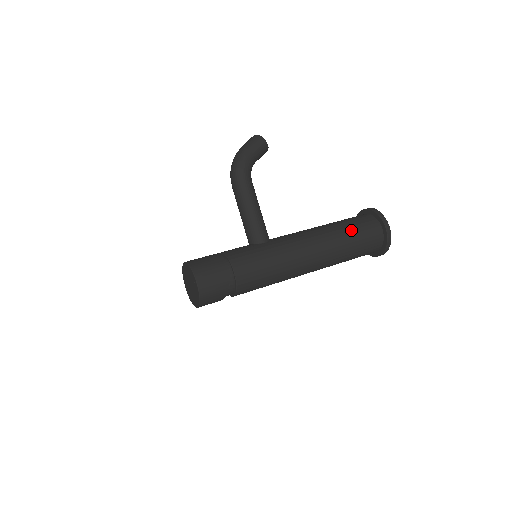
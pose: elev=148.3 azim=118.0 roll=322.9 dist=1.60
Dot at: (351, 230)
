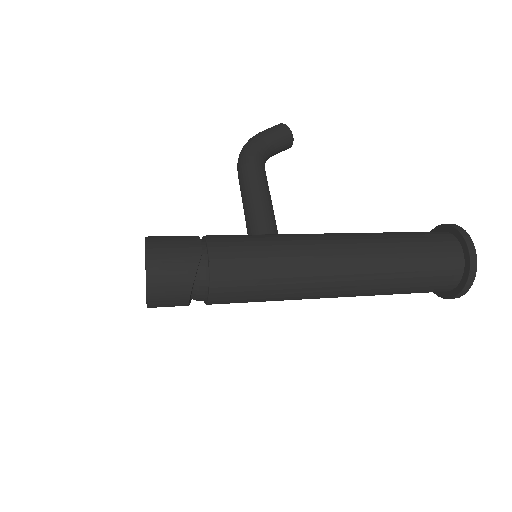
Dot at: (408, 238)
